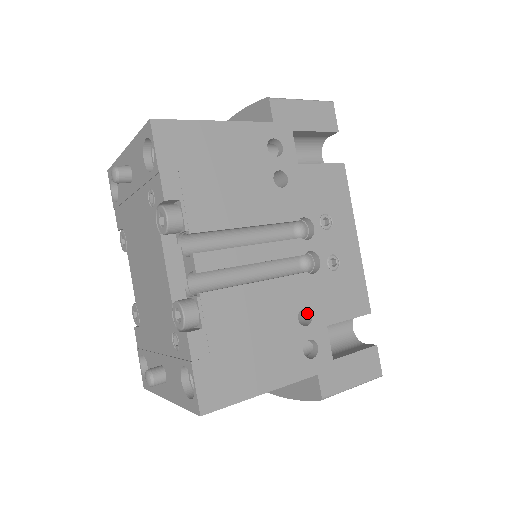
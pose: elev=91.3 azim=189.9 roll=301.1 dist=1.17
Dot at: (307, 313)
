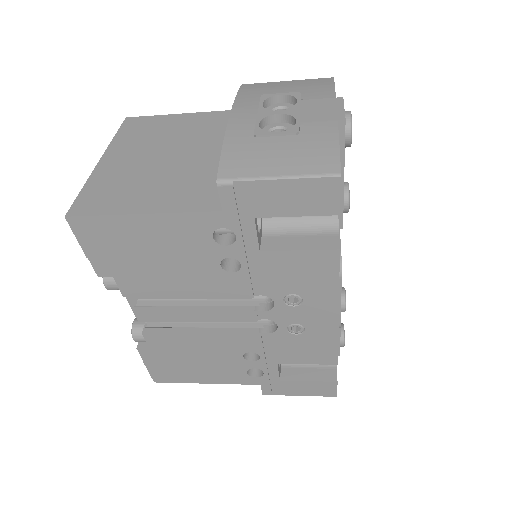
Dot at: occluded
